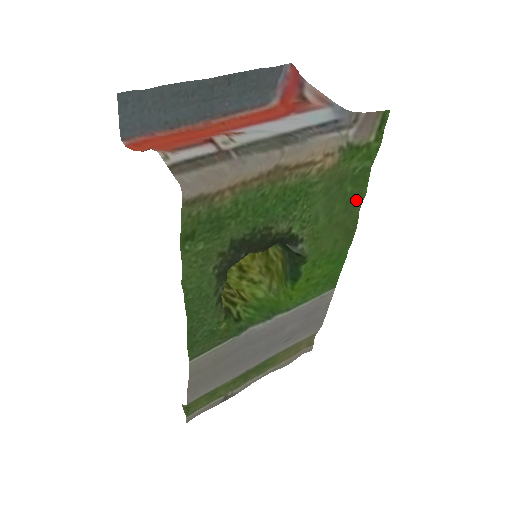
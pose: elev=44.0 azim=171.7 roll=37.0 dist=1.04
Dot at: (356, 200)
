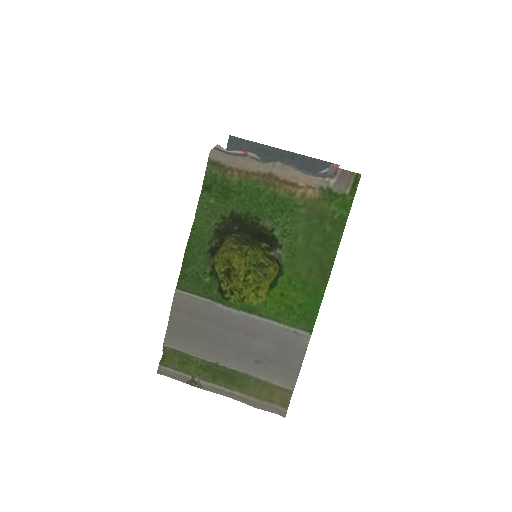
Dot at: (333, 241)
